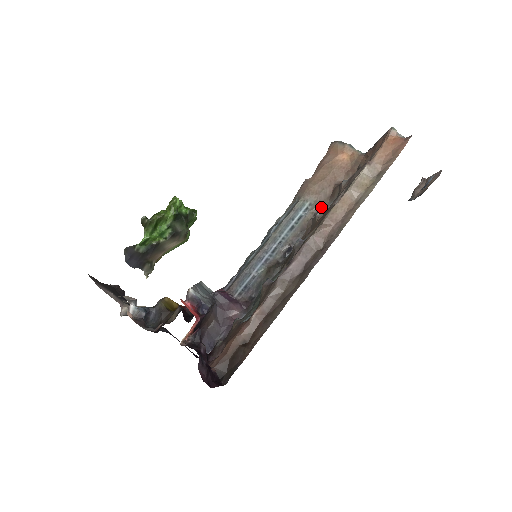
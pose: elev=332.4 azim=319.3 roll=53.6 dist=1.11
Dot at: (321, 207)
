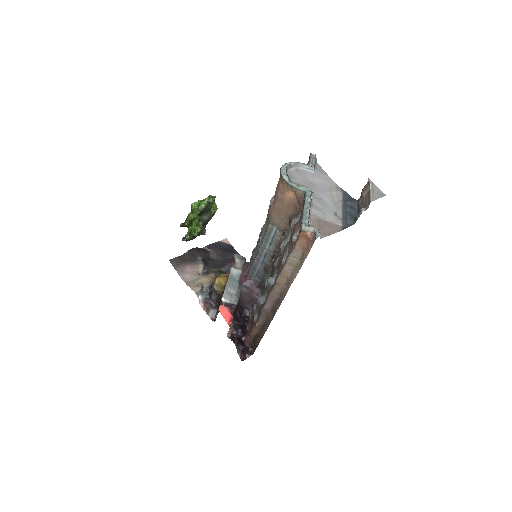
Dot at: (285, 230)
